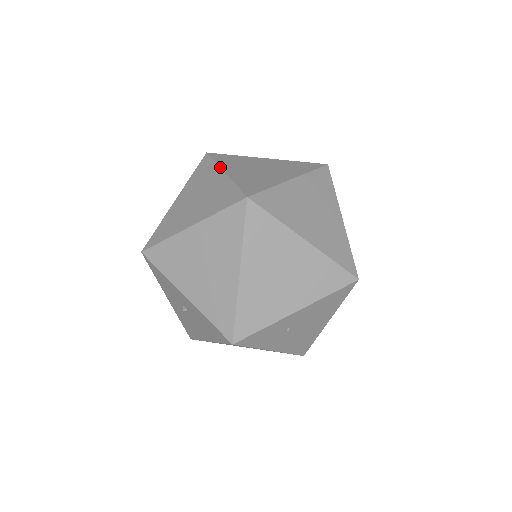
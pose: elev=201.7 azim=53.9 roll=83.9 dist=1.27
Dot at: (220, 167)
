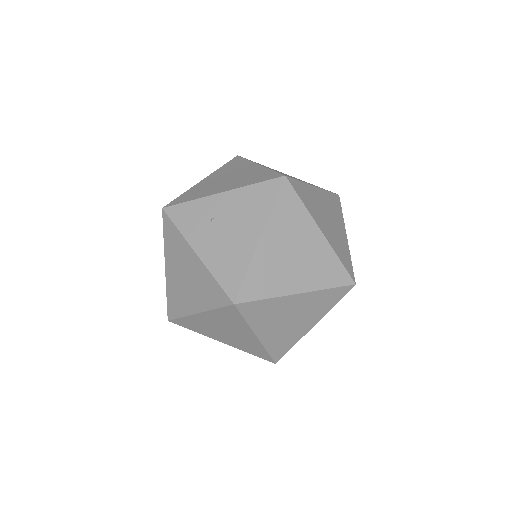
Dot at: occluded
